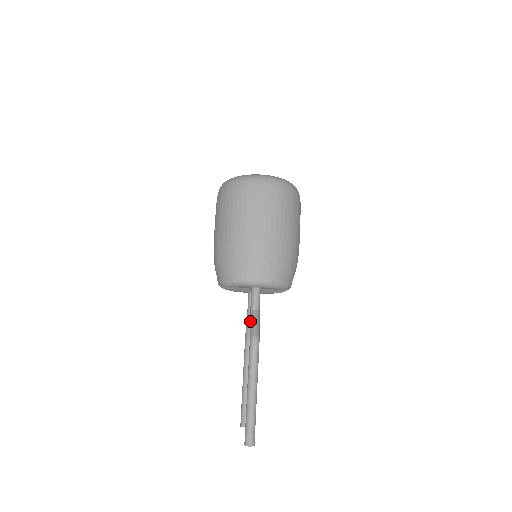
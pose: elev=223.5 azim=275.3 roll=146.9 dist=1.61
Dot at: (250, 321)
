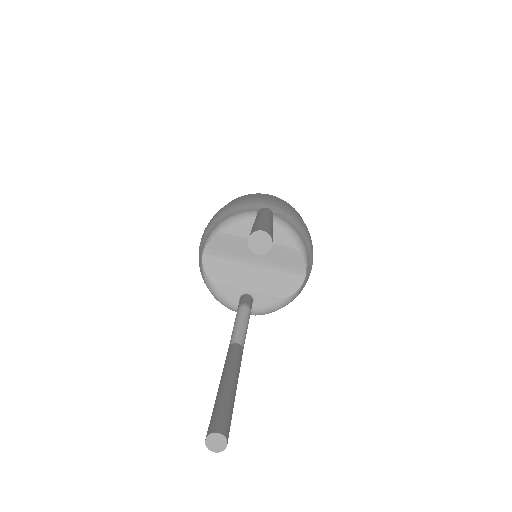
Dot at: occluded
